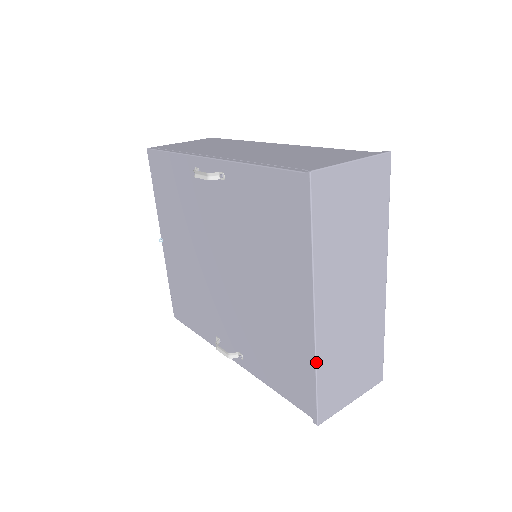
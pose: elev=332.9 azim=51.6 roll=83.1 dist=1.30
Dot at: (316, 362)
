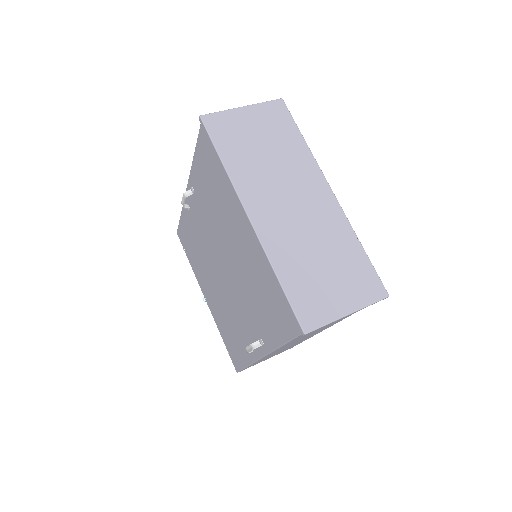
Dot at: (270, 263)
